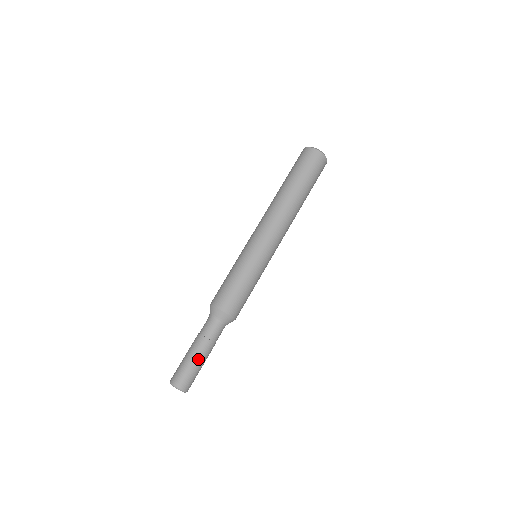
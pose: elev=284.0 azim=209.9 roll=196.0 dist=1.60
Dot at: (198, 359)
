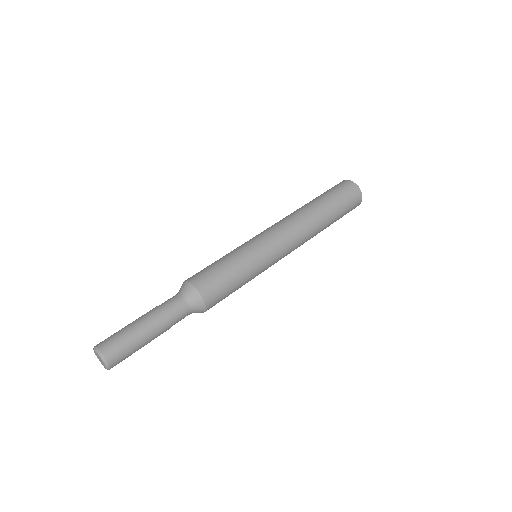
Dot at: (145, 335)
